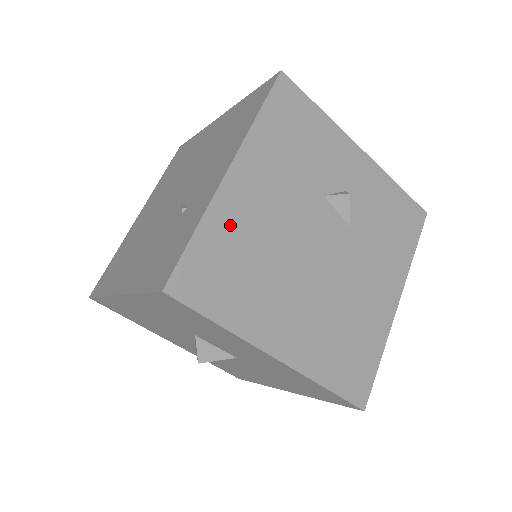
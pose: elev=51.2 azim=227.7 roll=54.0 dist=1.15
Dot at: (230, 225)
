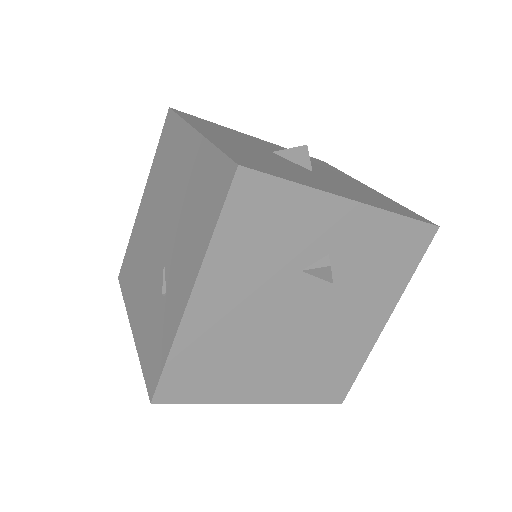
Dot at: (201, 338)
